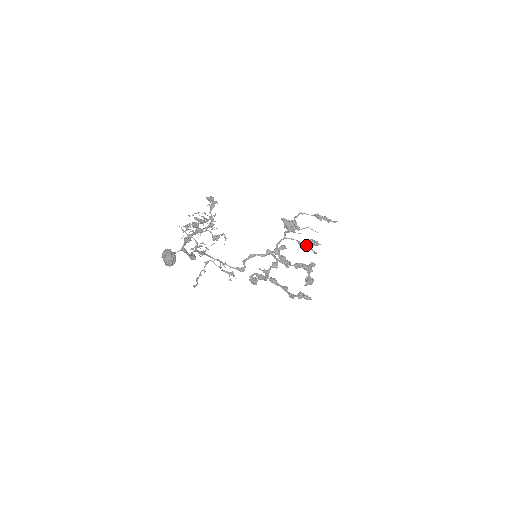
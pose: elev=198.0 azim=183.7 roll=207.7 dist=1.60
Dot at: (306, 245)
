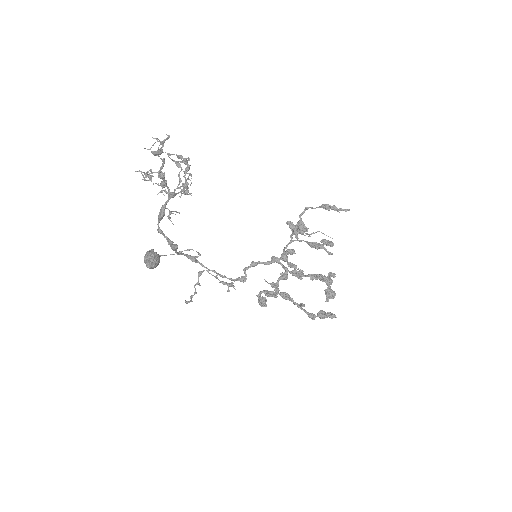
Dot at: (317, 243)
